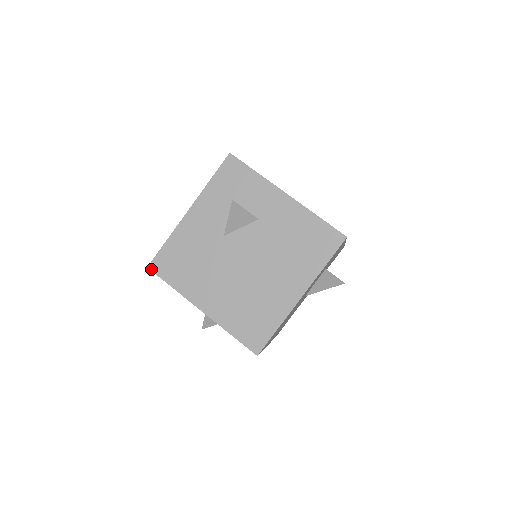
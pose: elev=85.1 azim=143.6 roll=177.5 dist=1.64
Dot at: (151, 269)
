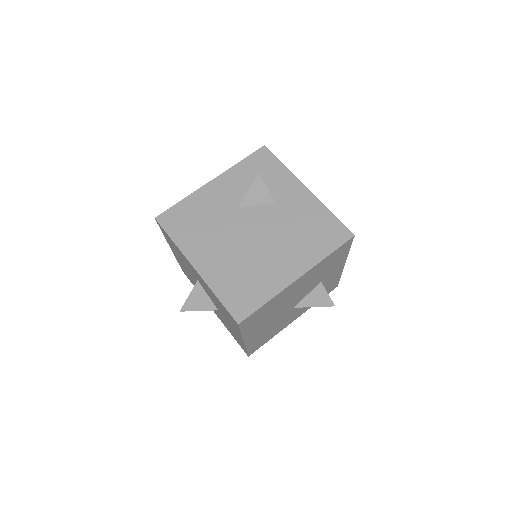
Dot at: (158, 220)
